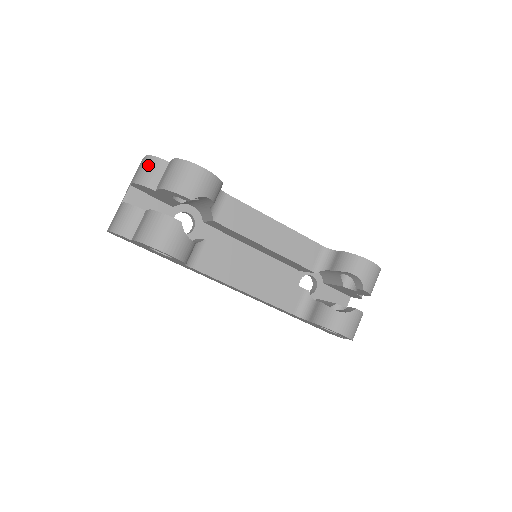
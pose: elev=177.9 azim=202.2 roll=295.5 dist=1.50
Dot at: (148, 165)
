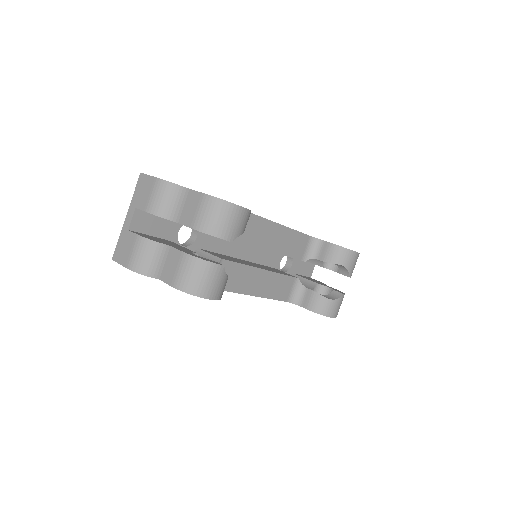
Dot at: (166, 193)
